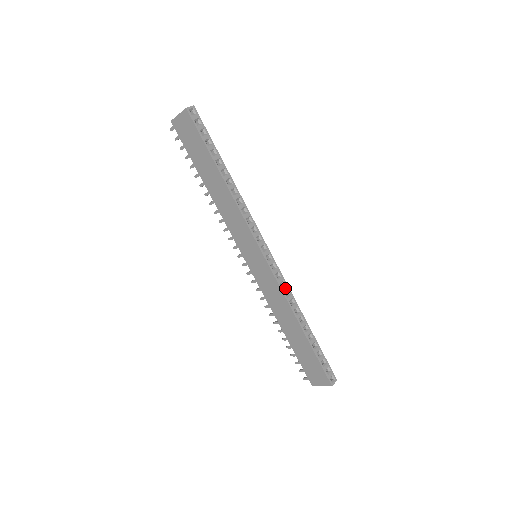
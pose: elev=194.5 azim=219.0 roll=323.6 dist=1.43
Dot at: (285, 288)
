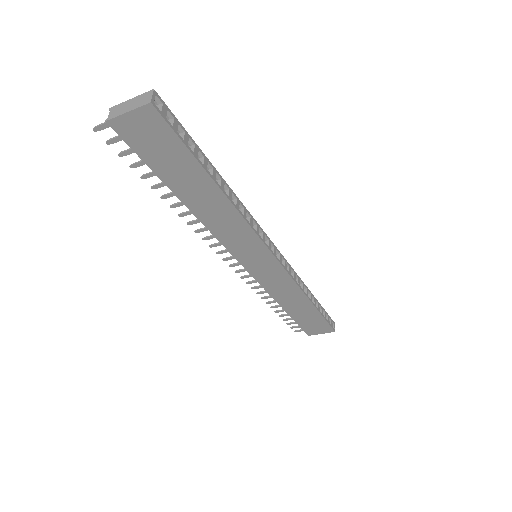
Dot at: (294, 276)
